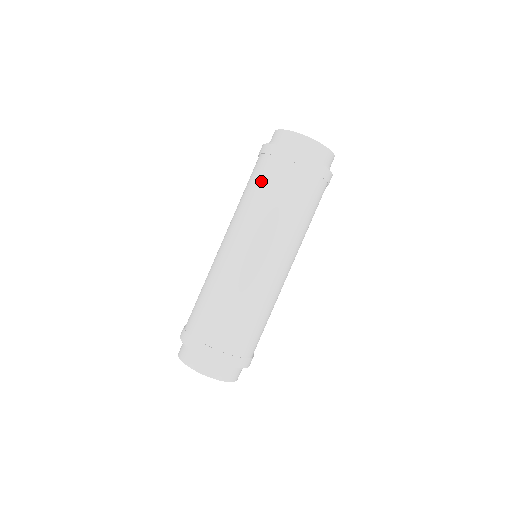
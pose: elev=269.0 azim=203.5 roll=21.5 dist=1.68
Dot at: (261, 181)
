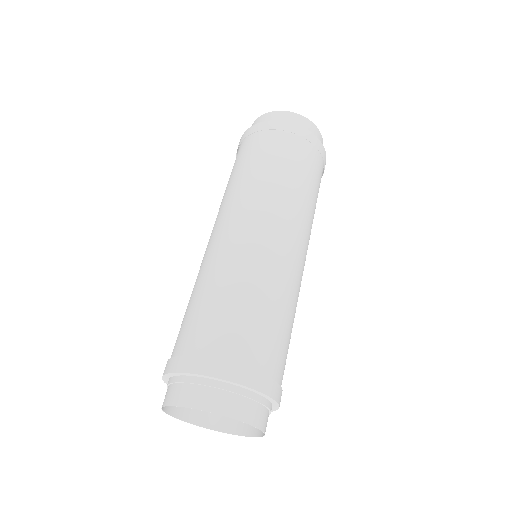
Dot at: (249, 157)
